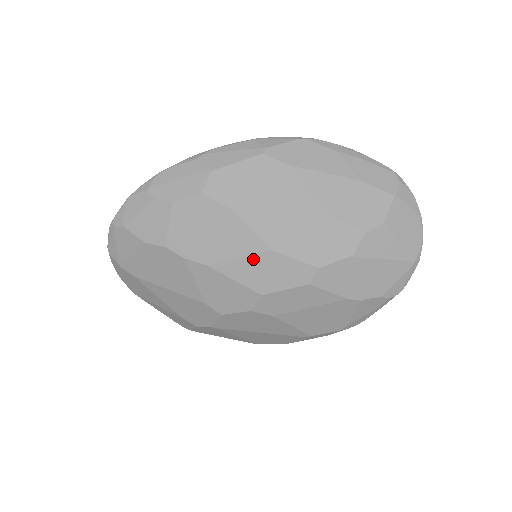
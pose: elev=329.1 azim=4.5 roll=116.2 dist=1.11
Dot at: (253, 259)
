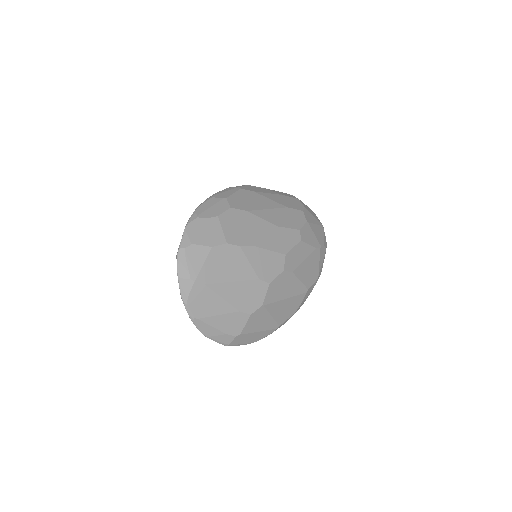
Dot at: (272, 234)
